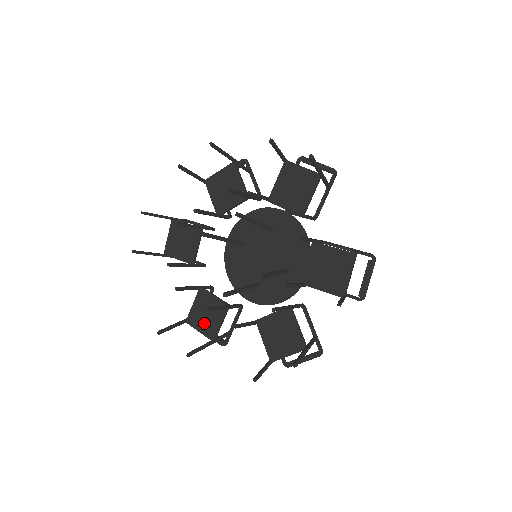
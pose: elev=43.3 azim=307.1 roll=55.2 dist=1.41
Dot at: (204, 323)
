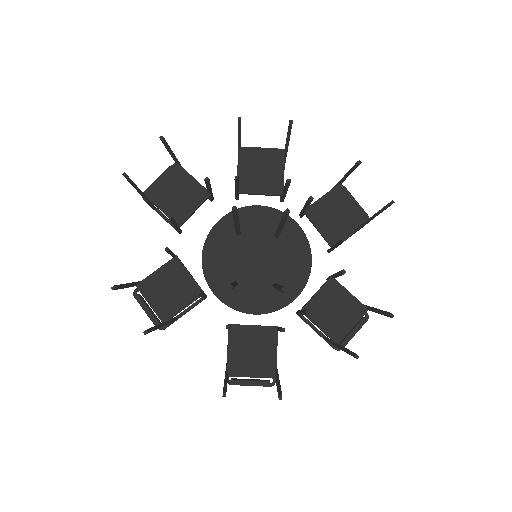
Dot at: (162, 298)
